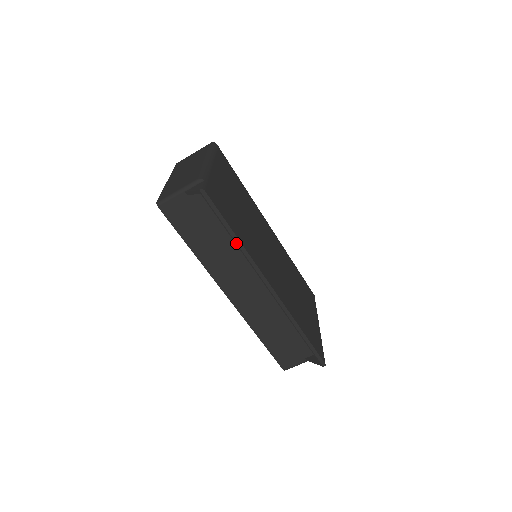
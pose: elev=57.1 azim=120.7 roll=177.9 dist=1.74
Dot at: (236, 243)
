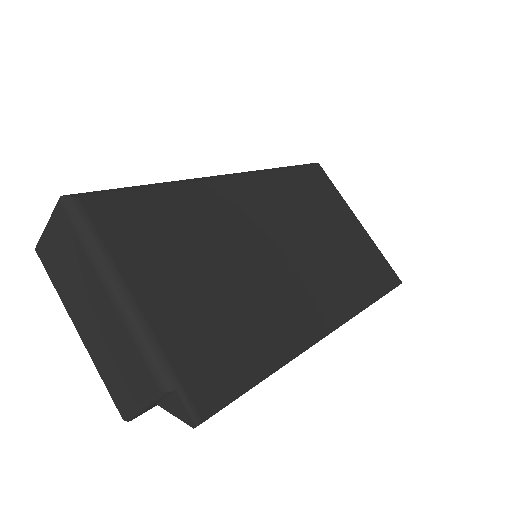
Dot at: occluded
